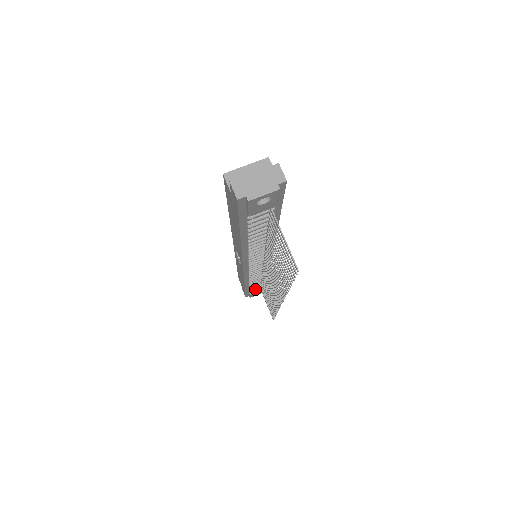
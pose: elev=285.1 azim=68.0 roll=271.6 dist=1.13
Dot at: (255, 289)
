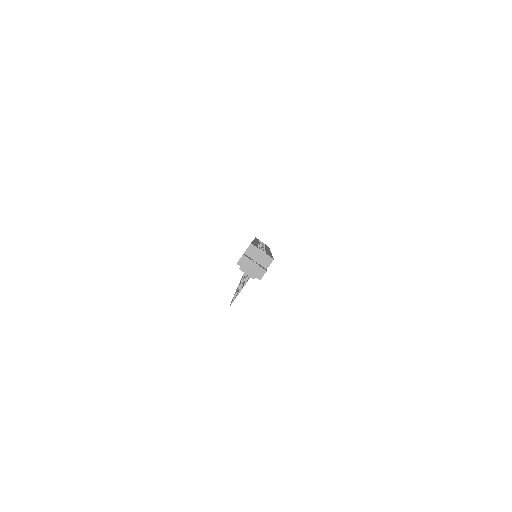
Dot at: occluded
